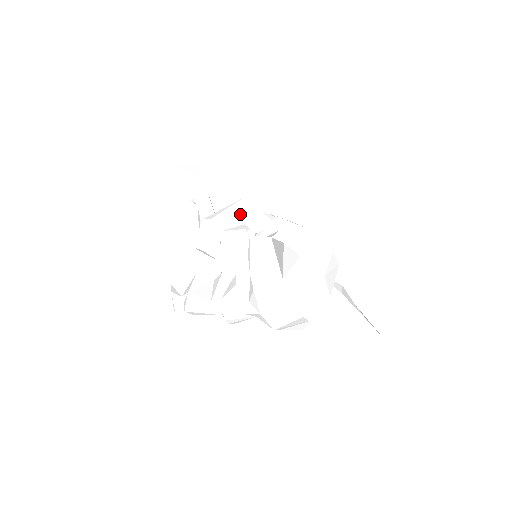
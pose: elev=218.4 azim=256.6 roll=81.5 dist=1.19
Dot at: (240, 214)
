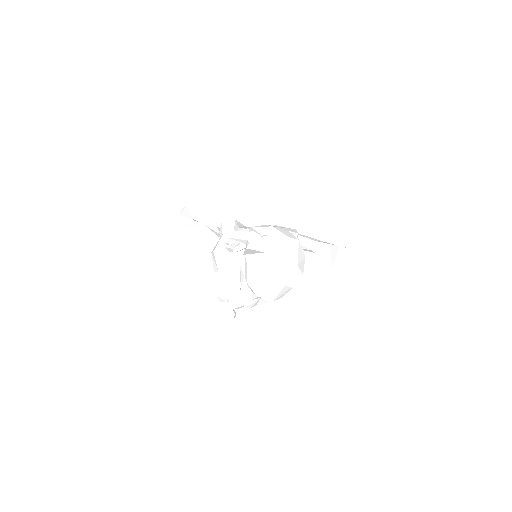
Dot at: (229, 239)
